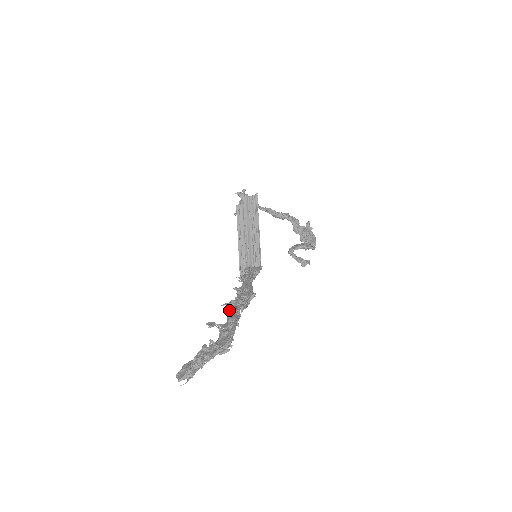
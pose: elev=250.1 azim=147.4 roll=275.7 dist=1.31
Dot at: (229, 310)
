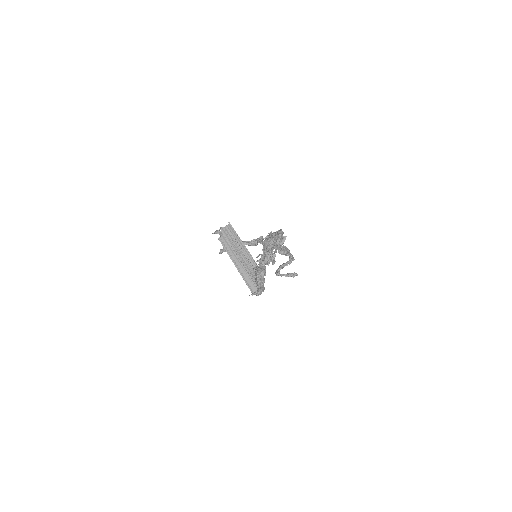
Dot at: occluded
